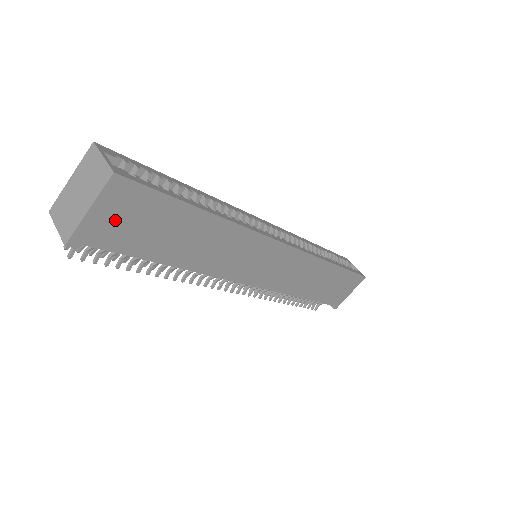
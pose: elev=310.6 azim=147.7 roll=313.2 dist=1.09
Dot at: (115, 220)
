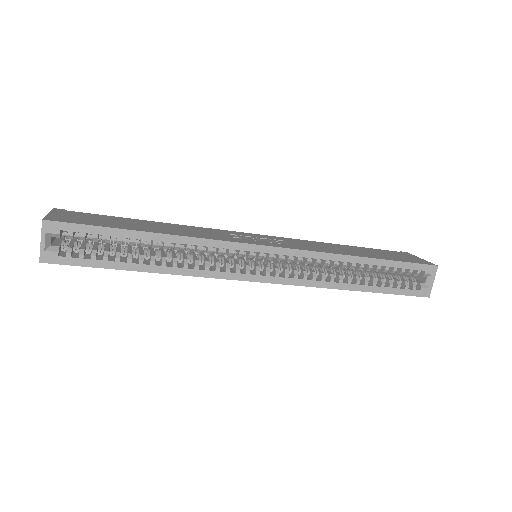
Dot at: occluded
